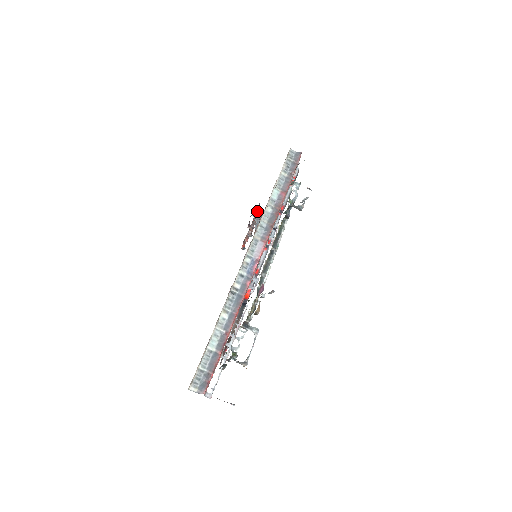
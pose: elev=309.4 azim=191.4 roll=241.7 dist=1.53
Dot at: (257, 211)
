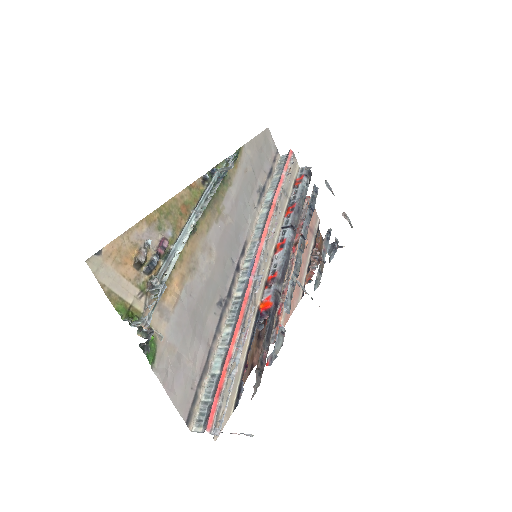
Dot at: (318, 242)
